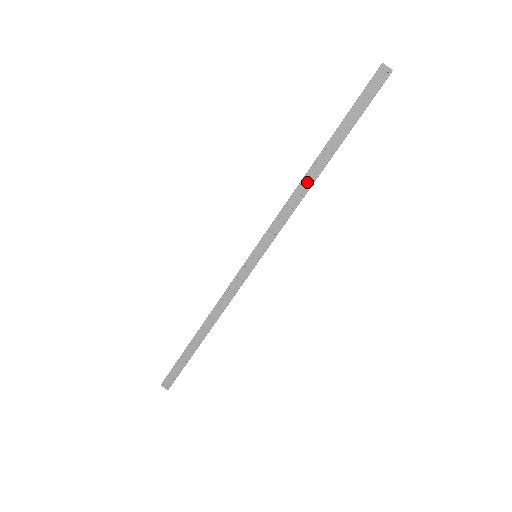
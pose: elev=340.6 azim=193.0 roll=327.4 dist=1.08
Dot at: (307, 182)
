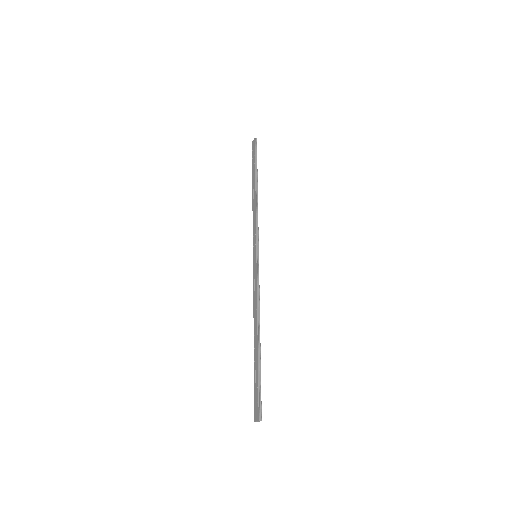
Dot at: (254, 200)
